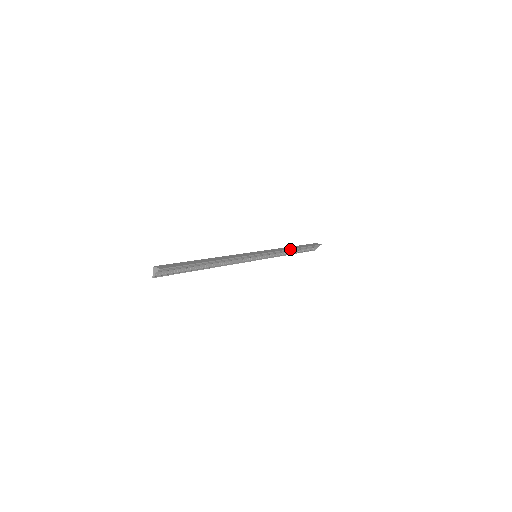
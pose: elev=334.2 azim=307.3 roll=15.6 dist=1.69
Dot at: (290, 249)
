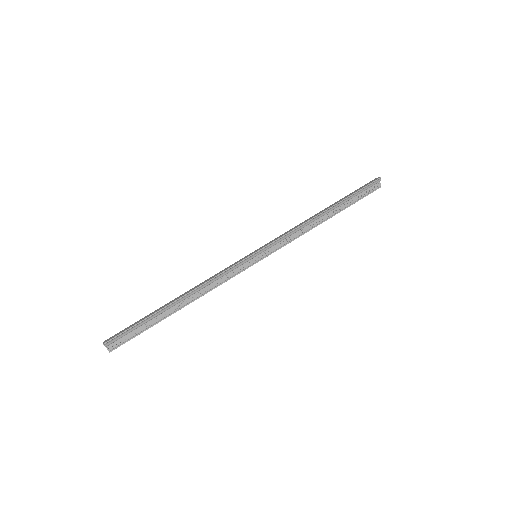
Dot at: (313, 217)
